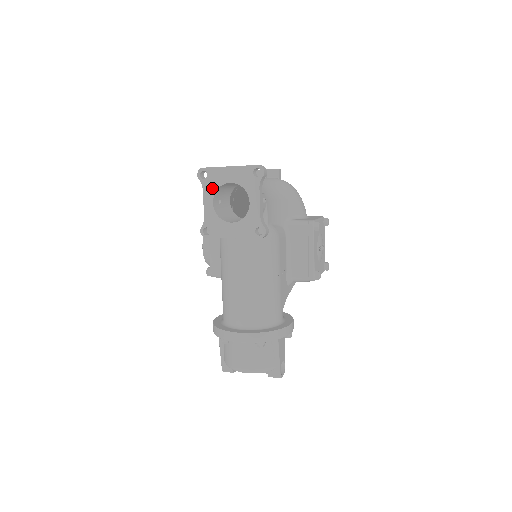
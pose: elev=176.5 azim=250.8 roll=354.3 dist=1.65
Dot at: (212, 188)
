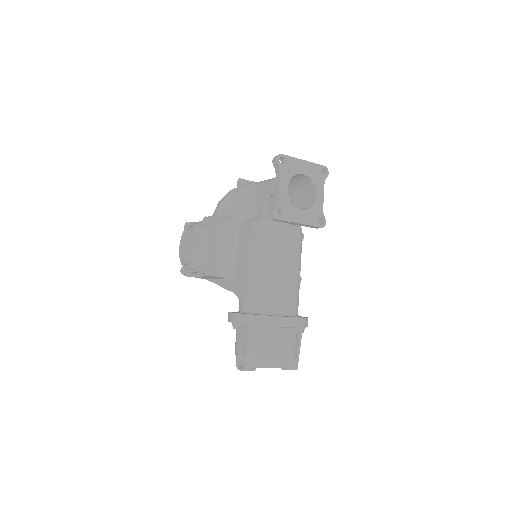
Dot at: (288, 174)
